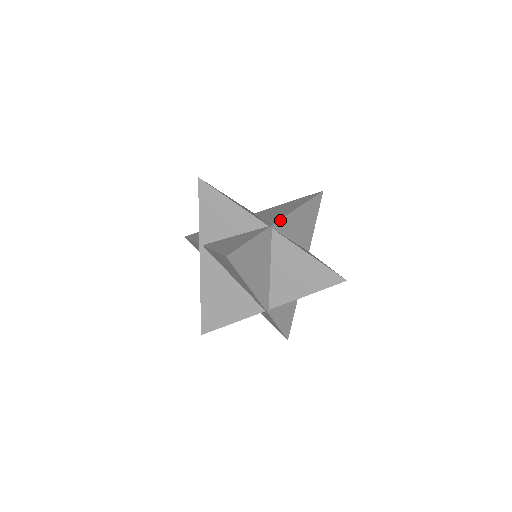
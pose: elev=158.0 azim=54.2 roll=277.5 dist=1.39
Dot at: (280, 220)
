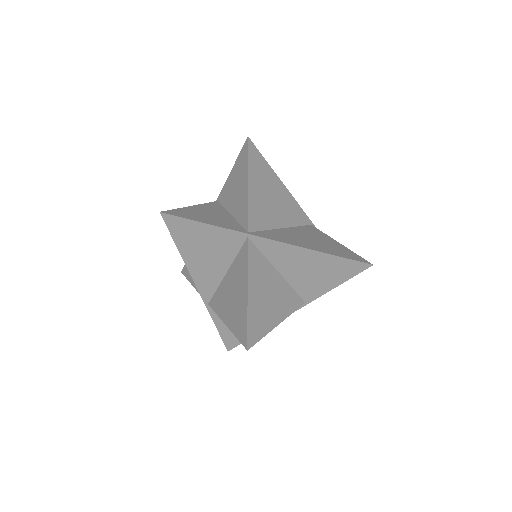
Dot at: (267, 239)
